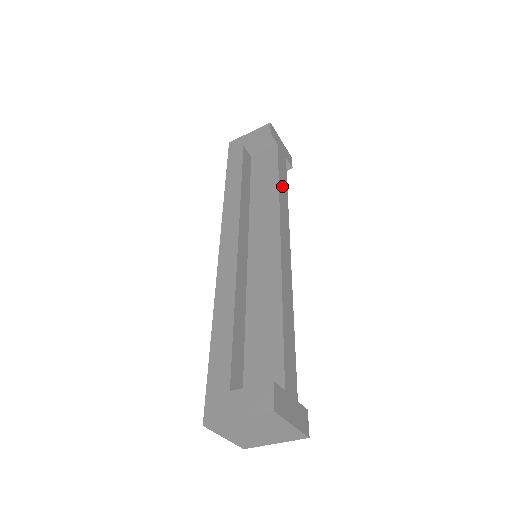
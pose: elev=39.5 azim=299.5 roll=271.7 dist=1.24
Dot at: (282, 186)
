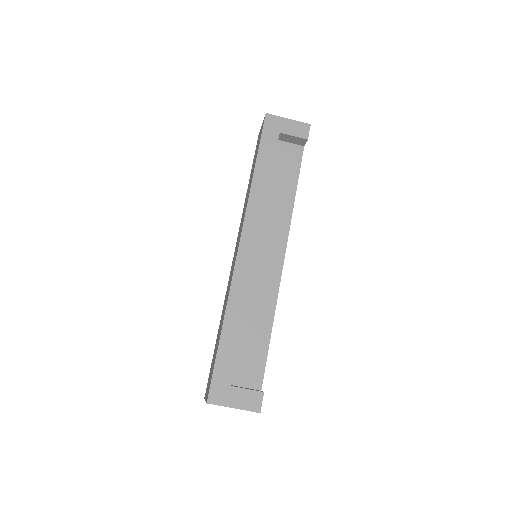
Dot at: occluded
